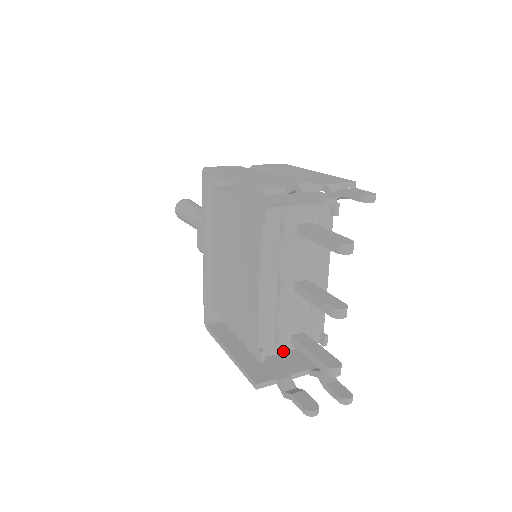
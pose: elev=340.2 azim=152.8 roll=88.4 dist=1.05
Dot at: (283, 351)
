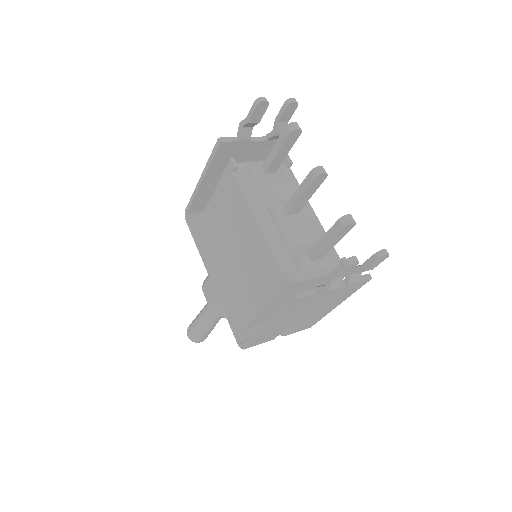
Dot at: (310, 278)
